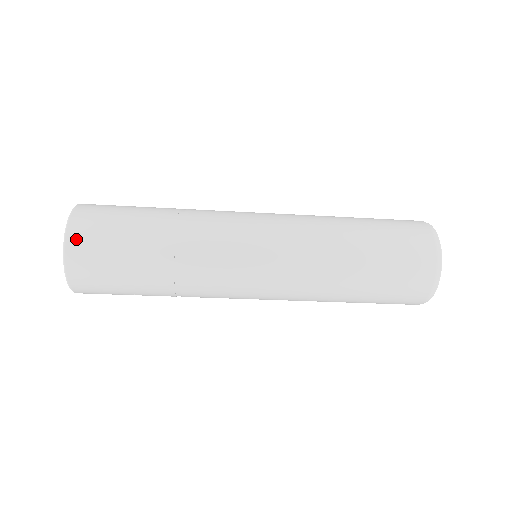
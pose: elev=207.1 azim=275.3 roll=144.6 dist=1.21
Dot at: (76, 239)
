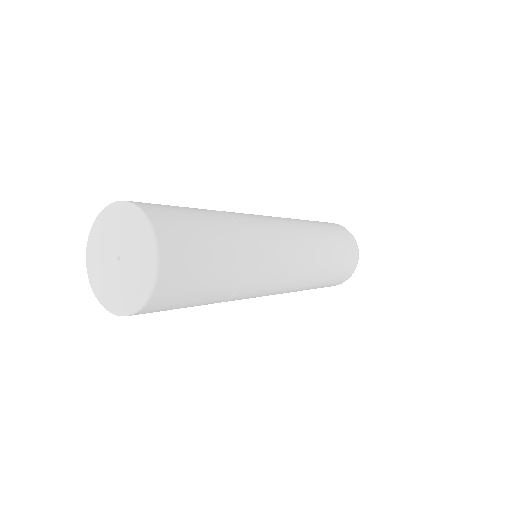
Dot at: (156, 303)
